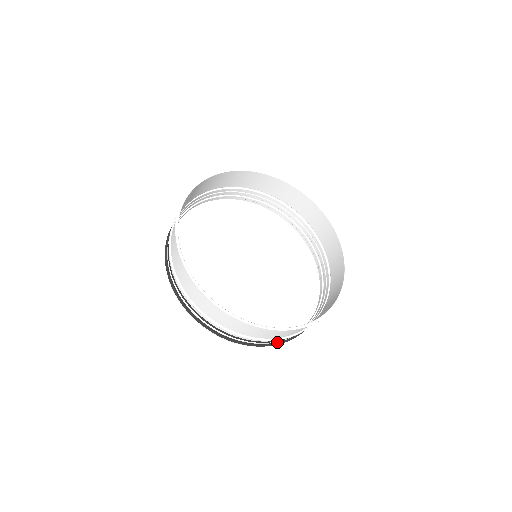
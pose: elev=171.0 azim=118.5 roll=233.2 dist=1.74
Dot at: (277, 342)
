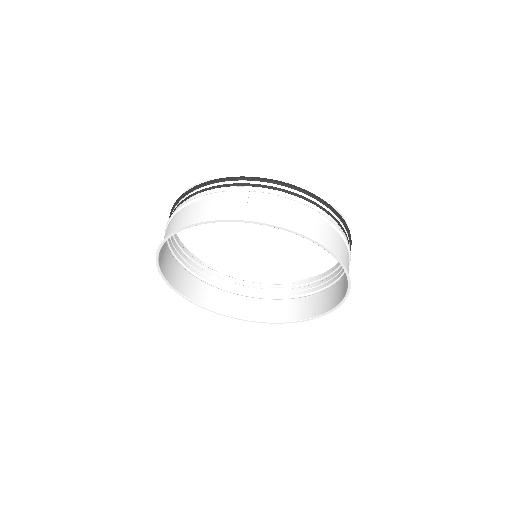
Dot at: (265, 286)
